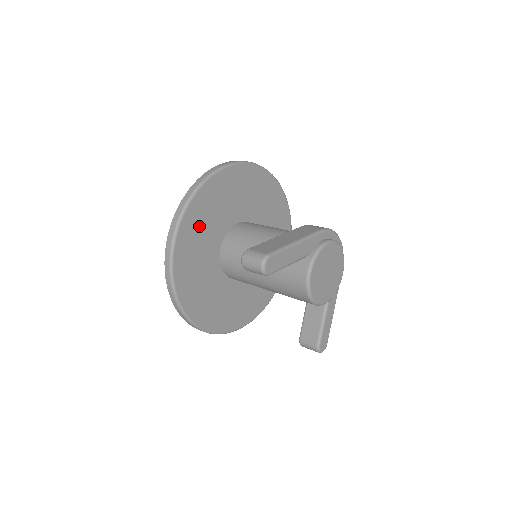
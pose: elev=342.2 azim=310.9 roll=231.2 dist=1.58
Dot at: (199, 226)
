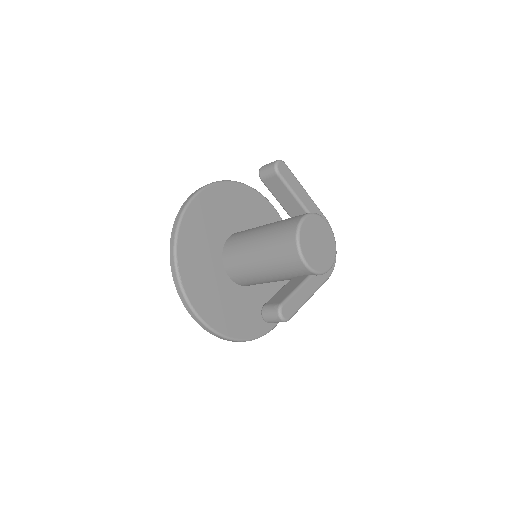
Dot at: (229, 201)
